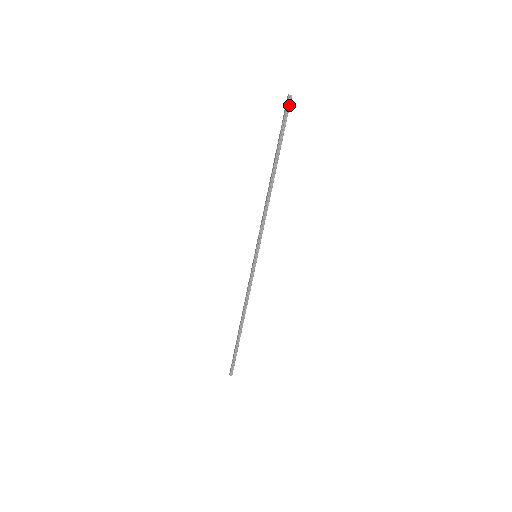
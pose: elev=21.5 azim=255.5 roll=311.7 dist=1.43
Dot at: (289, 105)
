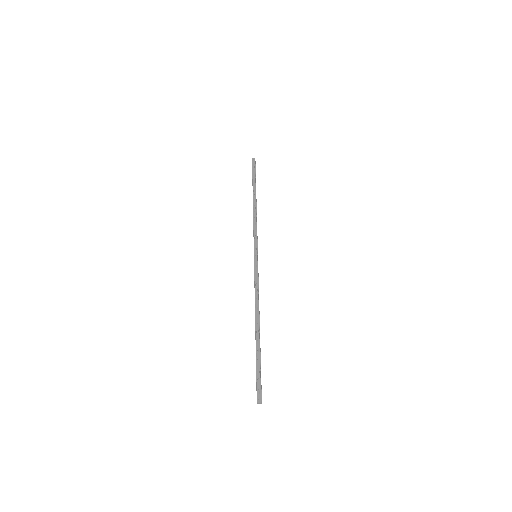
Dot at: (255, 163)
